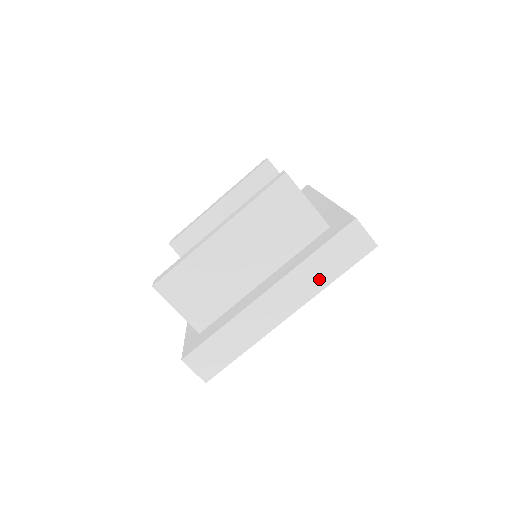
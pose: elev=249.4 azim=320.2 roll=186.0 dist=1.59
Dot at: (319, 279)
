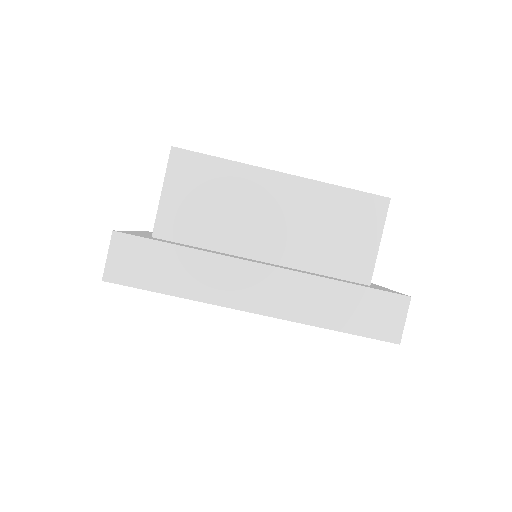
Dot at: (320, 311)
